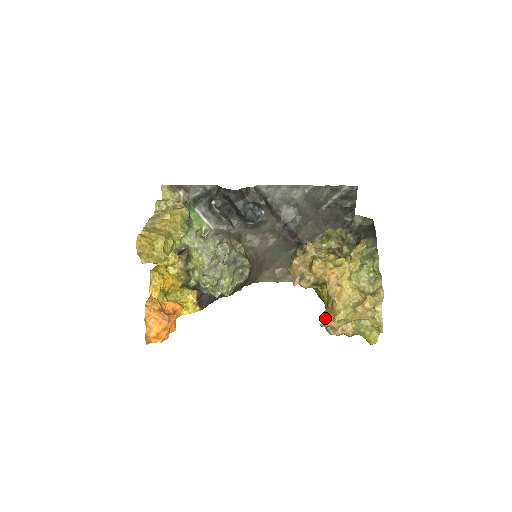
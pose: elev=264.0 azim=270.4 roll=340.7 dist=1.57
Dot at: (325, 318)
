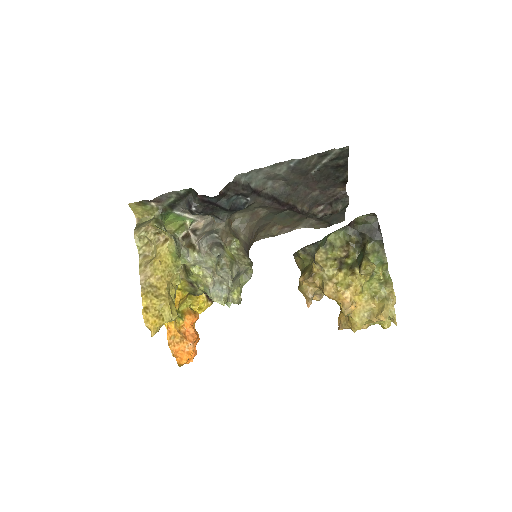
Dot at: (342, 326)
